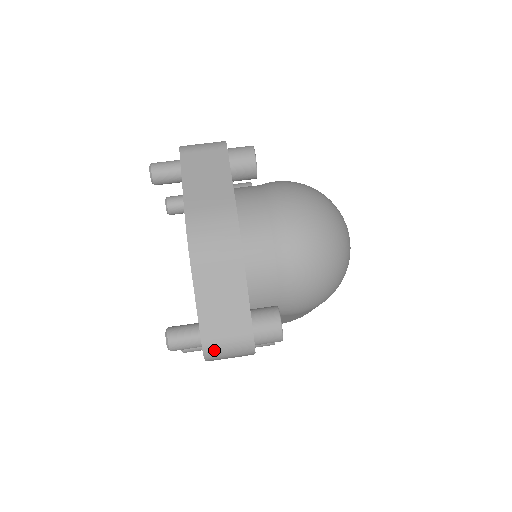
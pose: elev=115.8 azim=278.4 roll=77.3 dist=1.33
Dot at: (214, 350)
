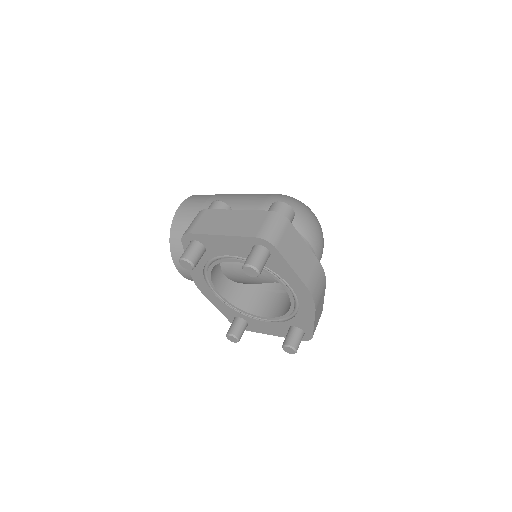
Dot at: occluded
